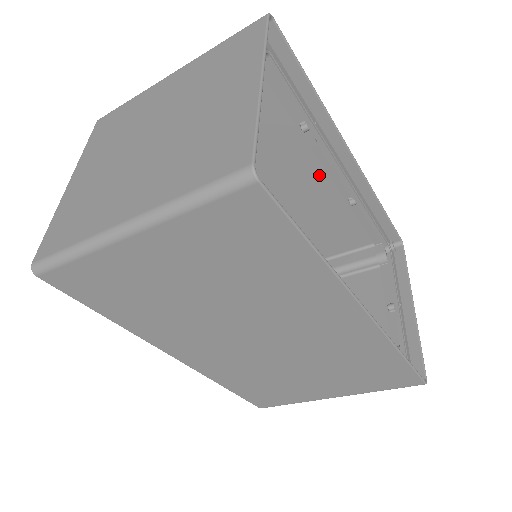
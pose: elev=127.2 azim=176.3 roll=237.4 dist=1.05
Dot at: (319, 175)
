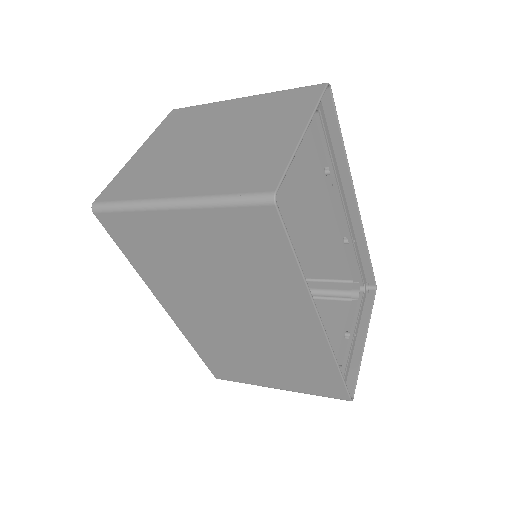
Dot at: (327, 211)
